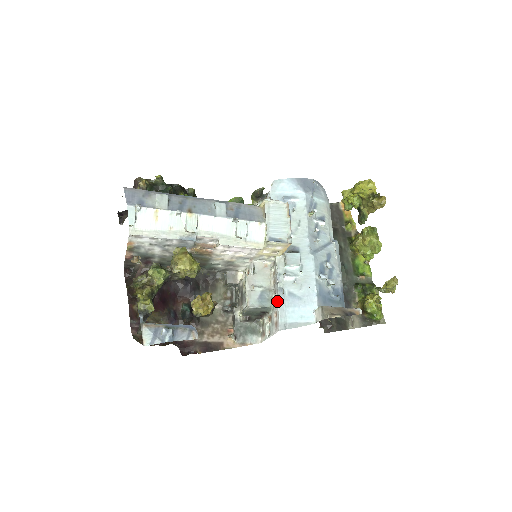
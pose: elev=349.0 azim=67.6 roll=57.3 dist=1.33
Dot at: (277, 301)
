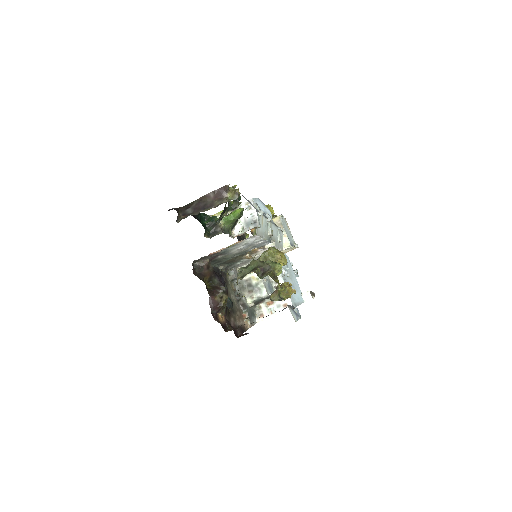
Dot at: occluded
